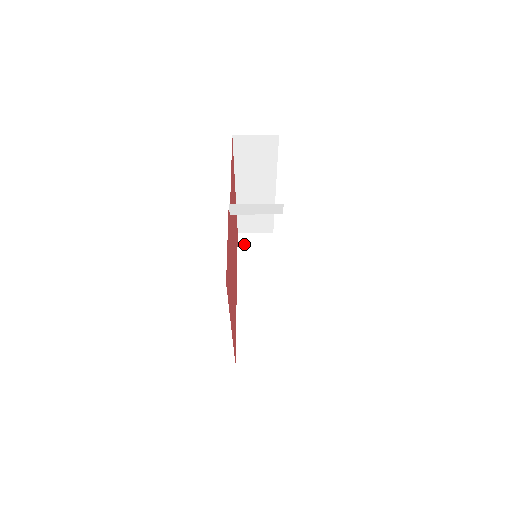
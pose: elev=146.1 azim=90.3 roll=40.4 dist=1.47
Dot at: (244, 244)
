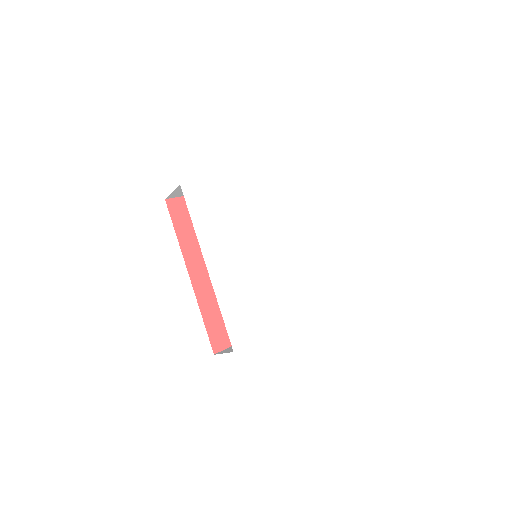
Dot at: occluded
